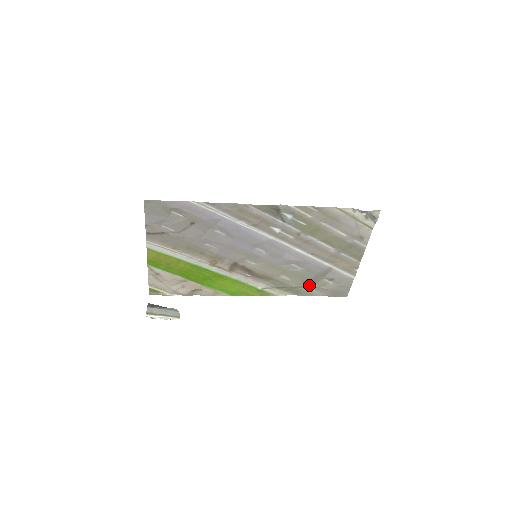
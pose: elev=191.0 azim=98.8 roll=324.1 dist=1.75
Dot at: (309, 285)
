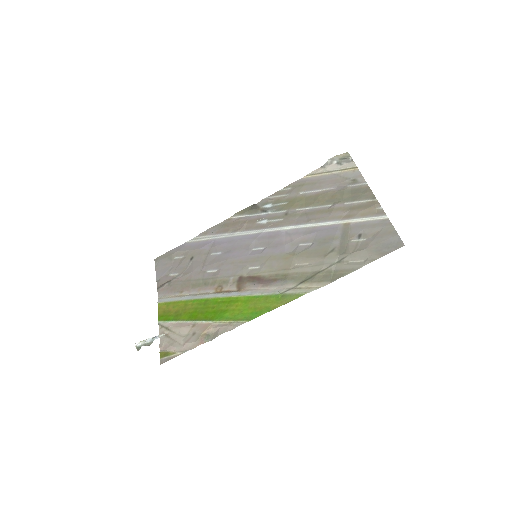
Dot at: (338, 259)
